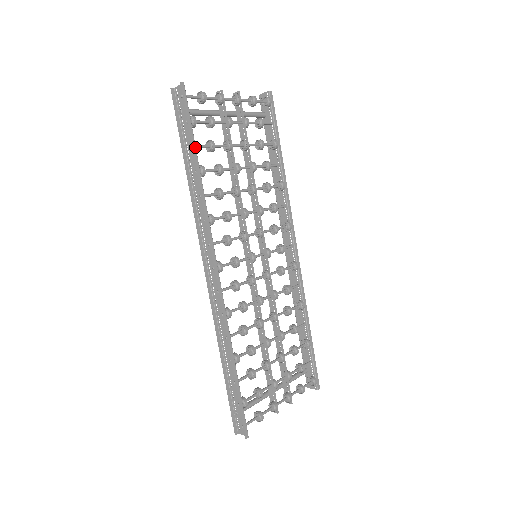
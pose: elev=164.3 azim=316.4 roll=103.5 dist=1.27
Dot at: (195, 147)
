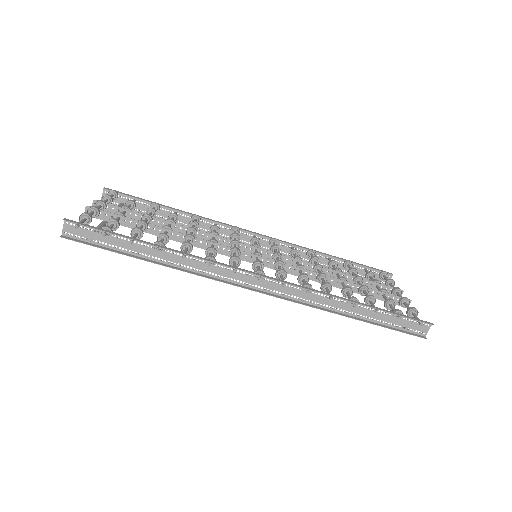
Dot at: (133, 238)
